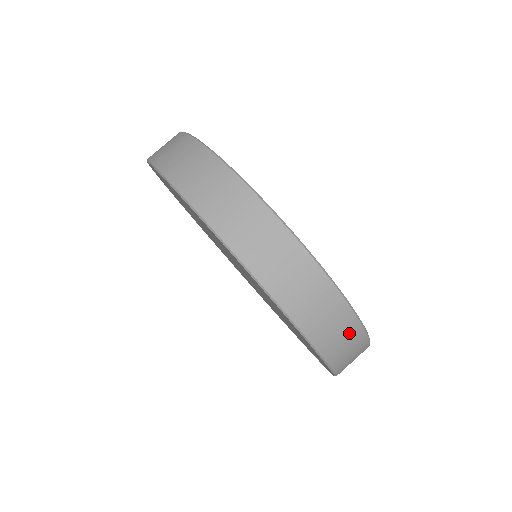
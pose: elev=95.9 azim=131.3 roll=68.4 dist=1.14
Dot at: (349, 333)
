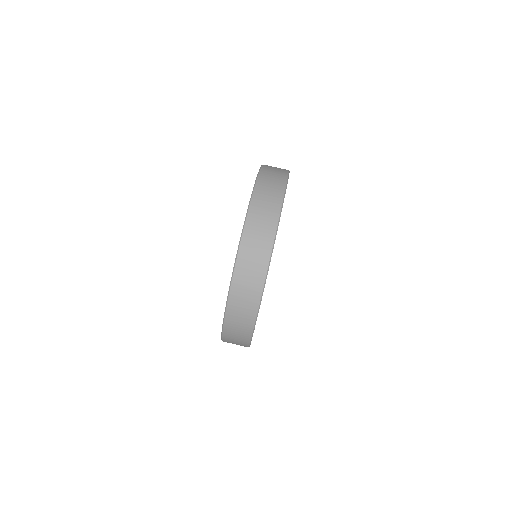
Dot at: (263, 244)
